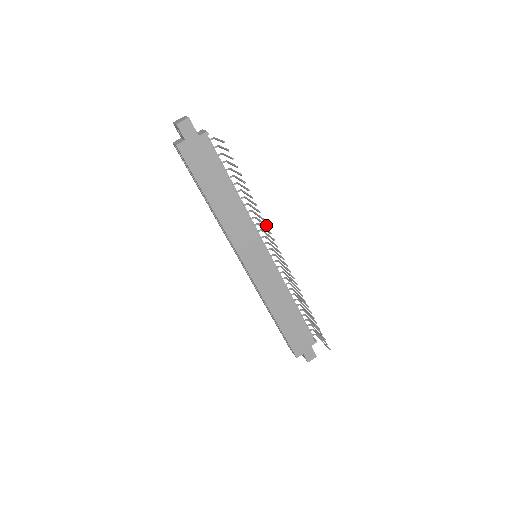
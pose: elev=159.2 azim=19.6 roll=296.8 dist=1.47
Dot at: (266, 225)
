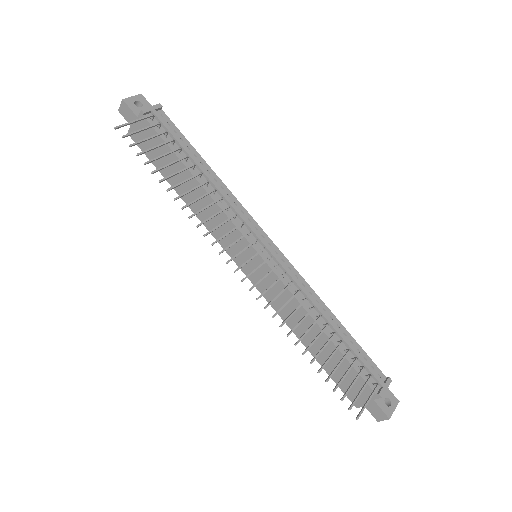
Dot at: (198, 224)
